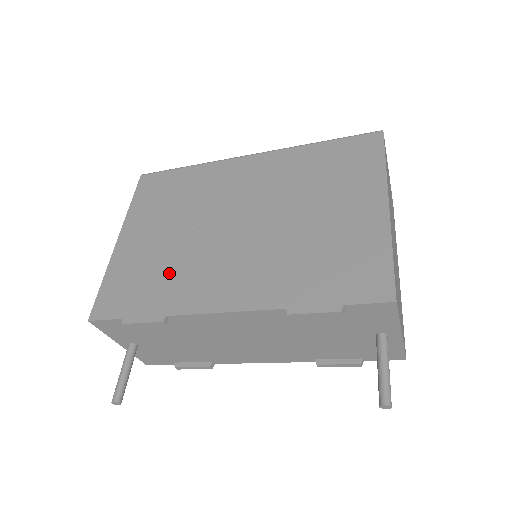
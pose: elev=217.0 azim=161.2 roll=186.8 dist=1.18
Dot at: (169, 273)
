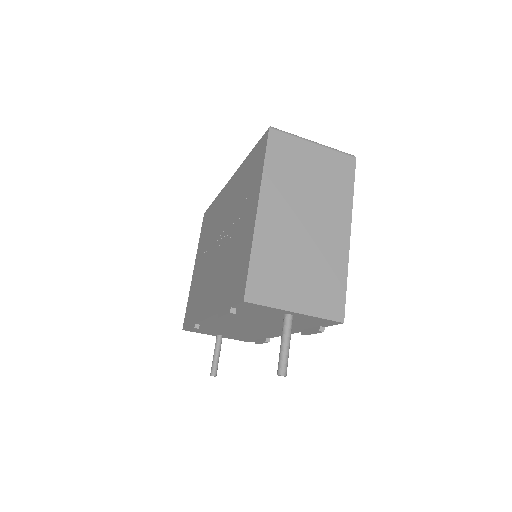
Dot at: (199, 292)
